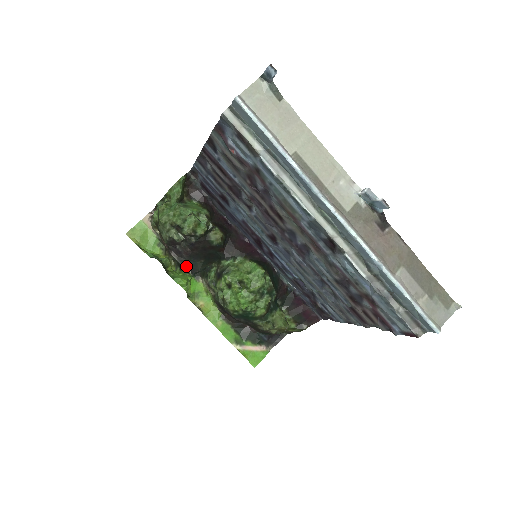
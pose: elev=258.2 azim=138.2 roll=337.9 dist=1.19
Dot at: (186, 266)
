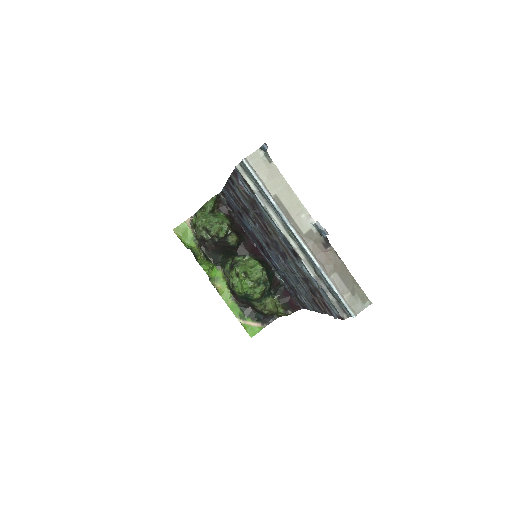
Dot at: (210, 257)
